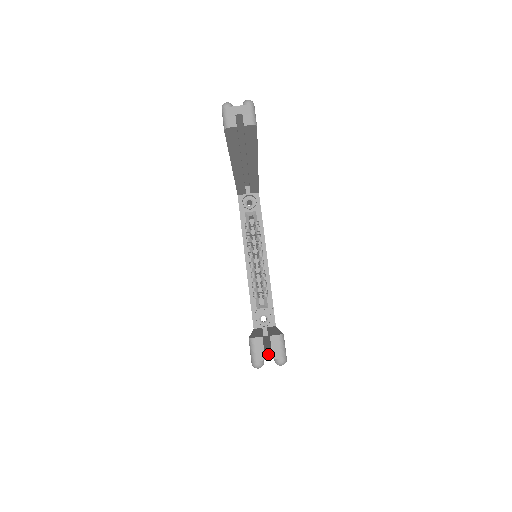
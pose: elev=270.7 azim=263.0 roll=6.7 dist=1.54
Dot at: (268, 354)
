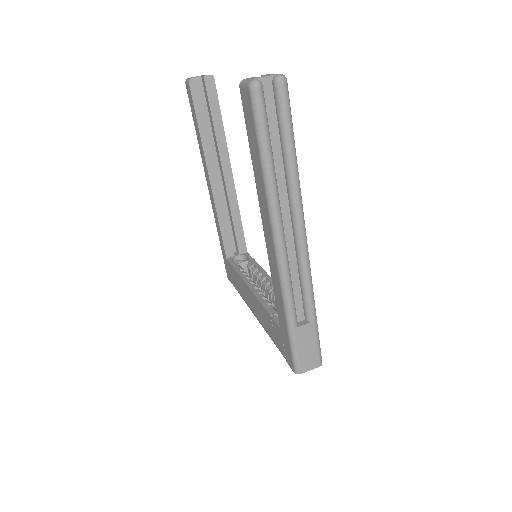
Dot at: (263, 76)
